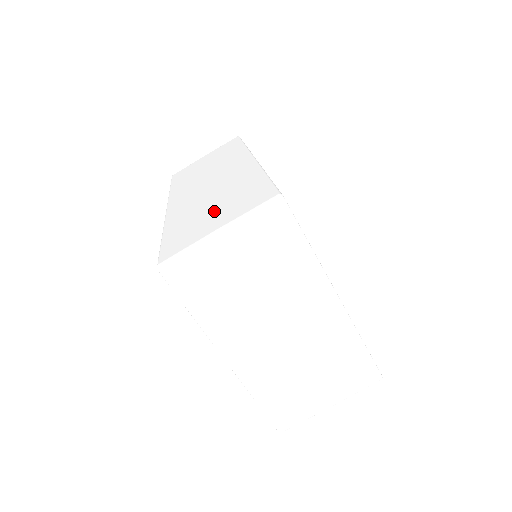
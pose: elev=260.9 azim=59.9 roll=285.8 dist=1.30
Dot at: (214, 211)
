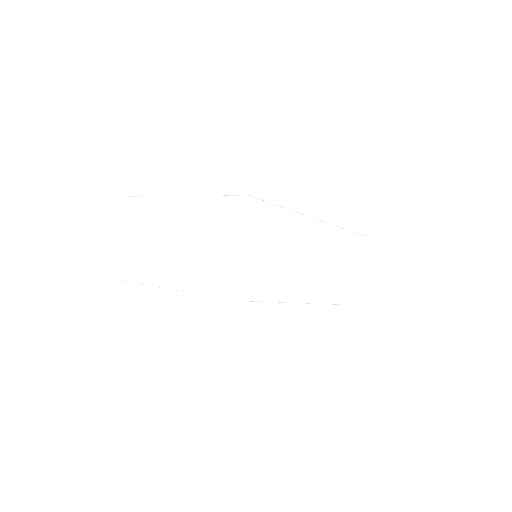
Dot at: occluded
